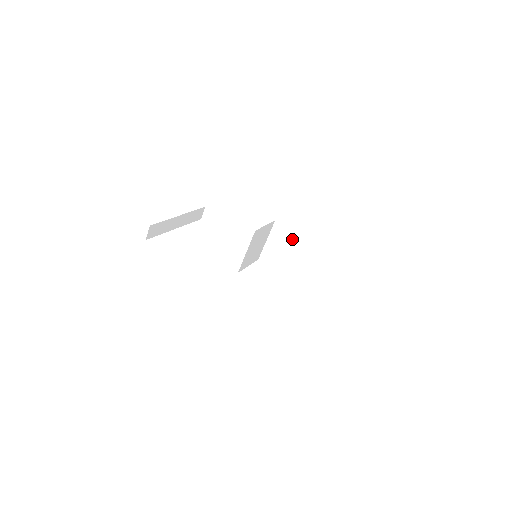
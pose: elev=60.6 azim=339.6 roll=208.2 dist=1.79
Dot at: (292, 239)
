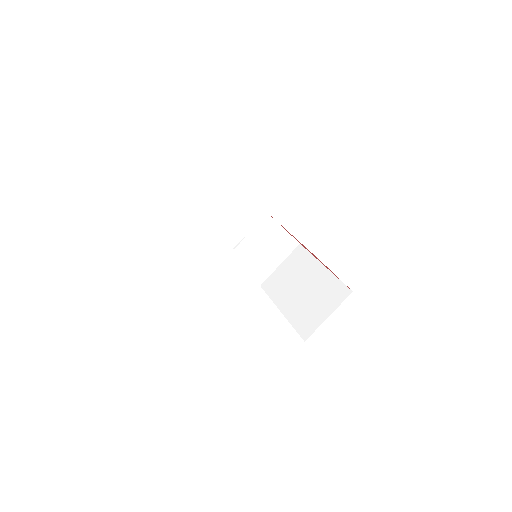
Dot at: (307, 264)
